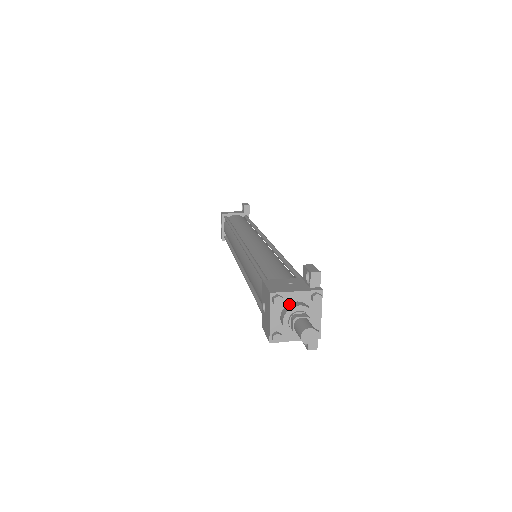
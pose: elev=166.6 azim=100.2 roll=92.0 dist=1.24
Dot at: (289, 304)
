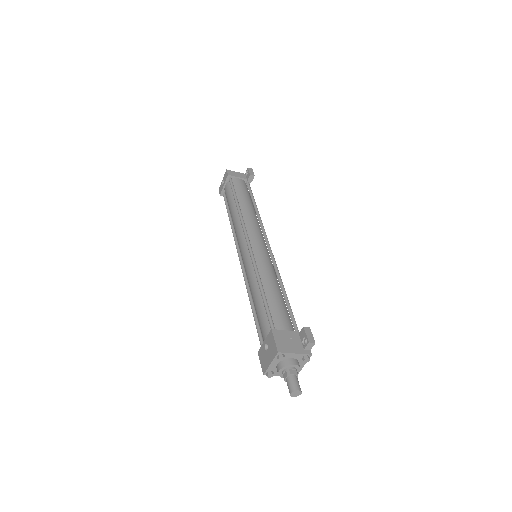
Dot at: (287, 360)
